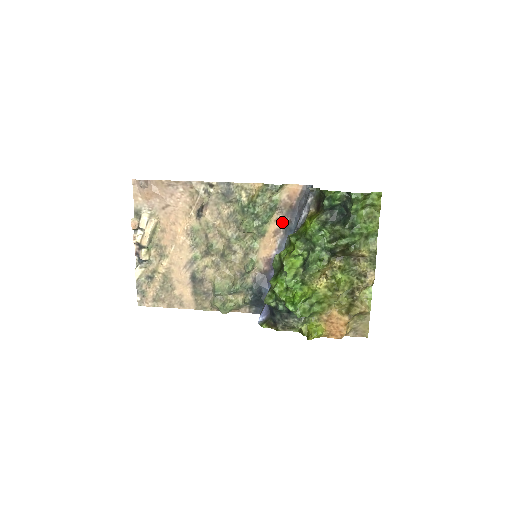
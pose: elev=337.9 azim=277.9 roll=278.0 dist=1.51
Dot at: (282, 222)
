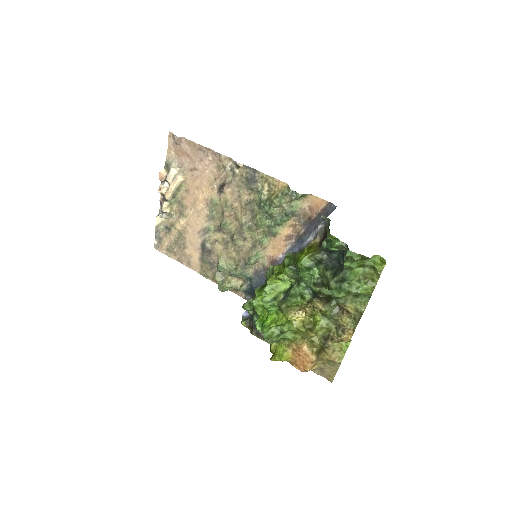
Dot at: (297, 230)
